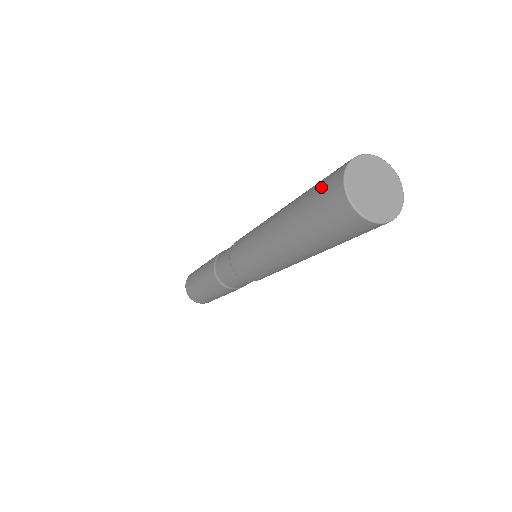
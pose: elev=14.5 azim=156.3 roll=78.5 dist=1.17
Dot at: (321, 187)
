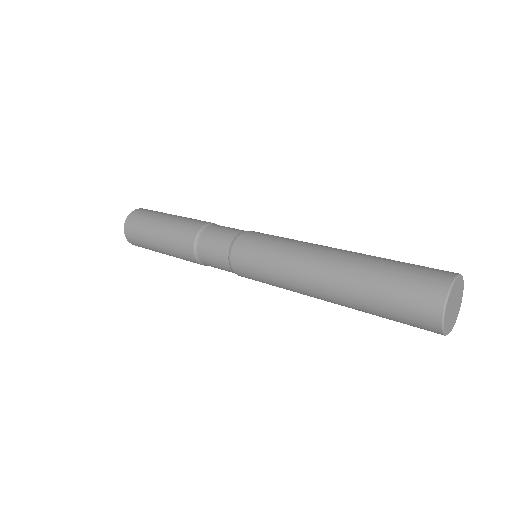
Dot at: (406, 322)
